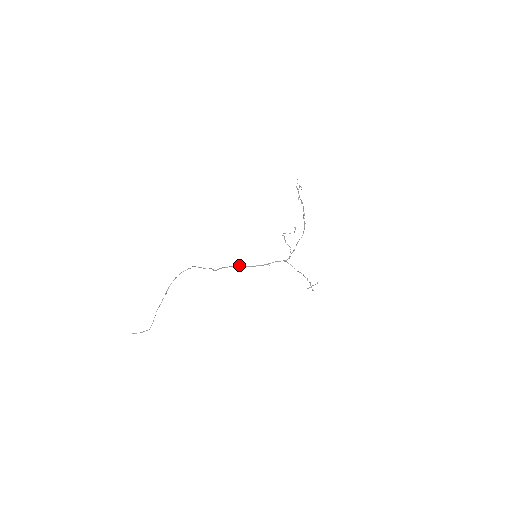
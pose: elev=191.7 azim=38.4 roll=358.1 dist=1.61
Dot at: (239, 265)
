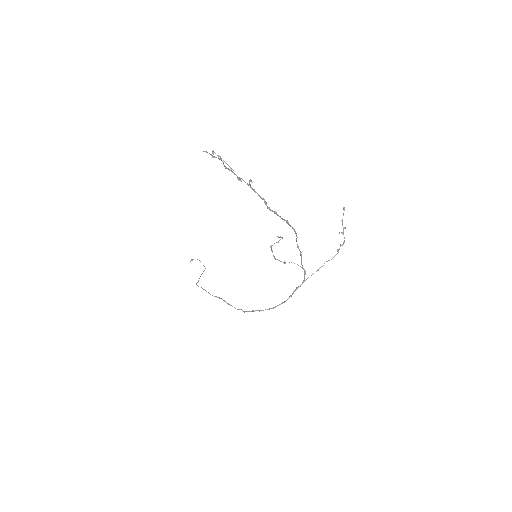
Dot at: occluded
